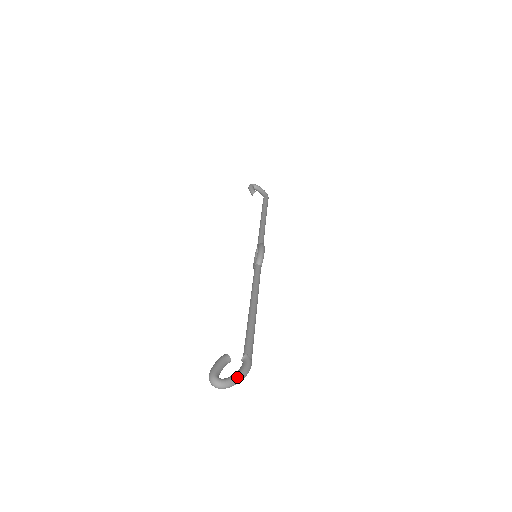
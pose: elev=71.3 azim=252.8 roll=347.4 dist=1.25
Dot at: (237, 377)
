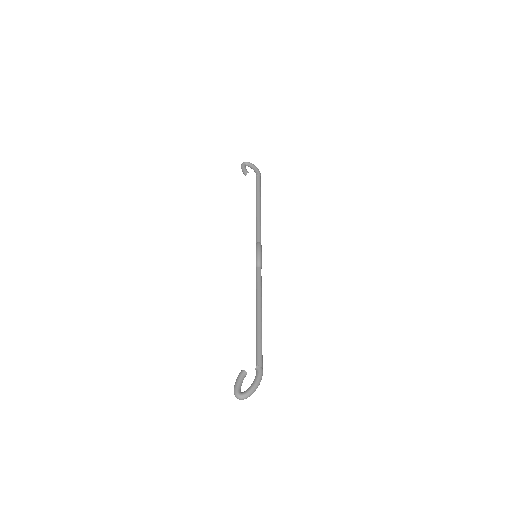
Dot at: (253, 388)
